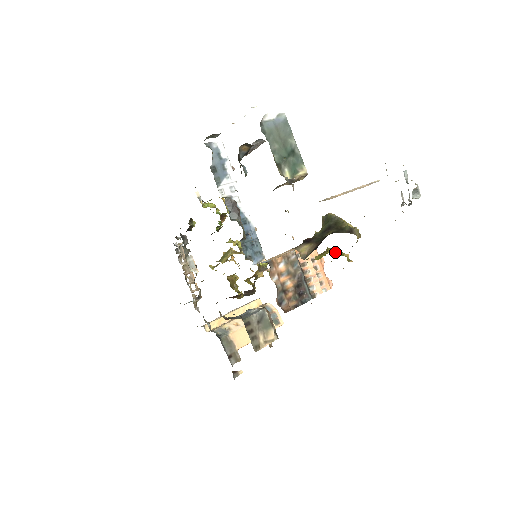
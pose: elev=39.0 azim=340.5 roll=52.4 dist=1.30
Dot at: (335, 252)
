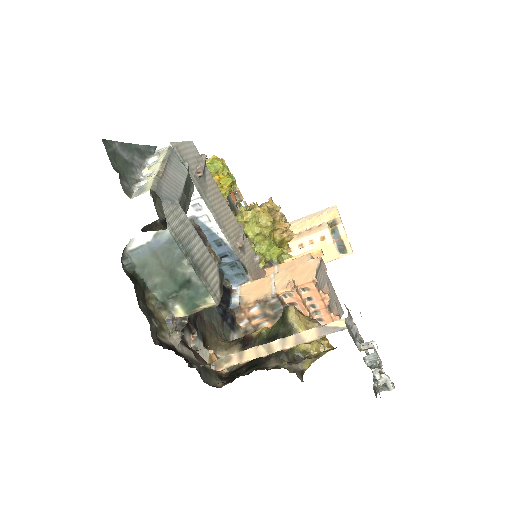
Dot at: occluded
